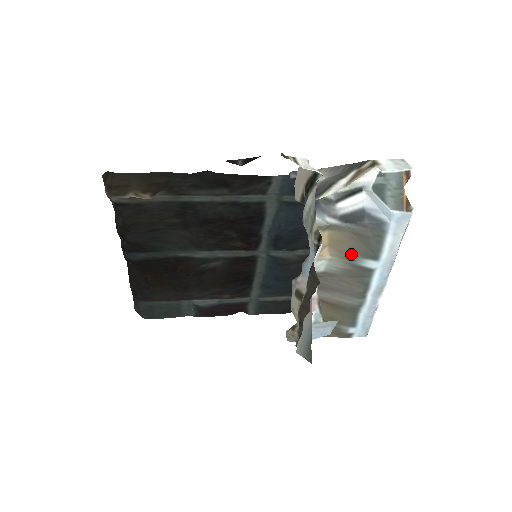
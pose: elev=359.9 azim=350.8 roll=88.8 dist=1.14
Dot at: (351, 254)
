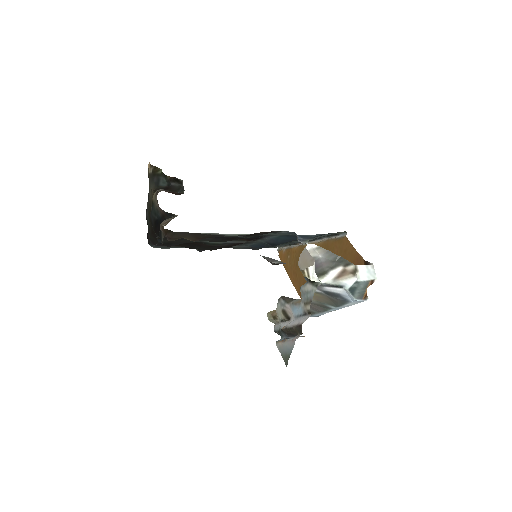
Dot at: (323, 302)
